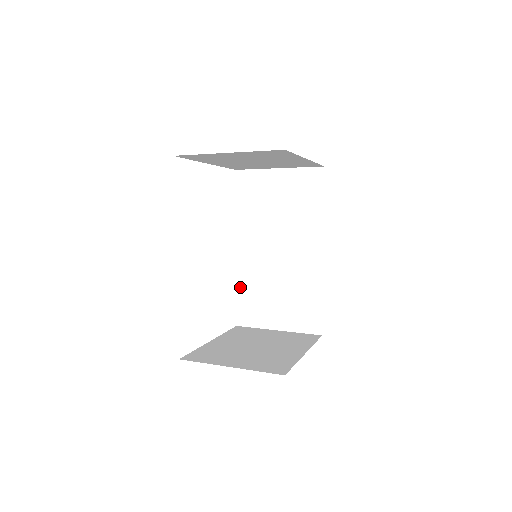
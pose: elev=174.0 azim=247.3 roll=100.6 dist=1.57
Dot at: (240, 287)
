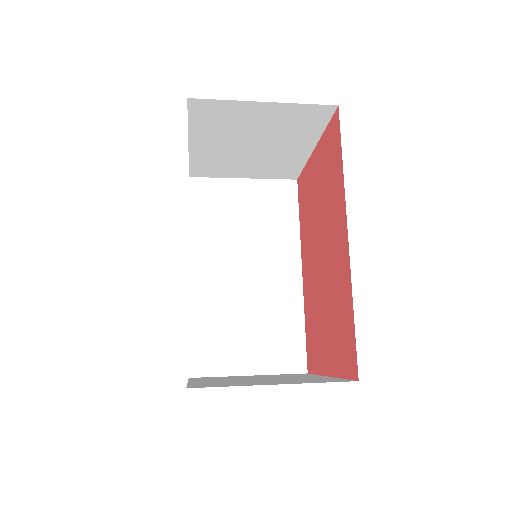
Dot at: (195, 322)
